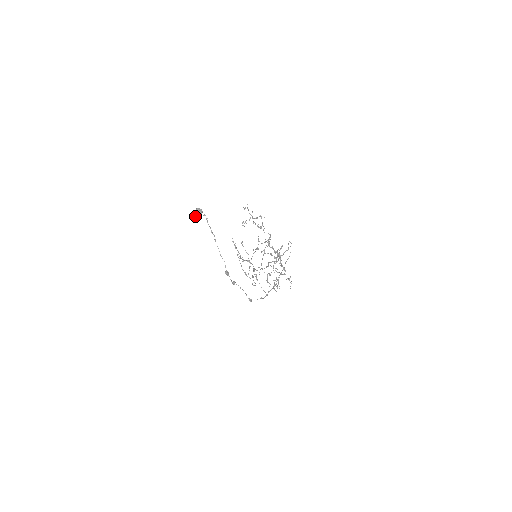
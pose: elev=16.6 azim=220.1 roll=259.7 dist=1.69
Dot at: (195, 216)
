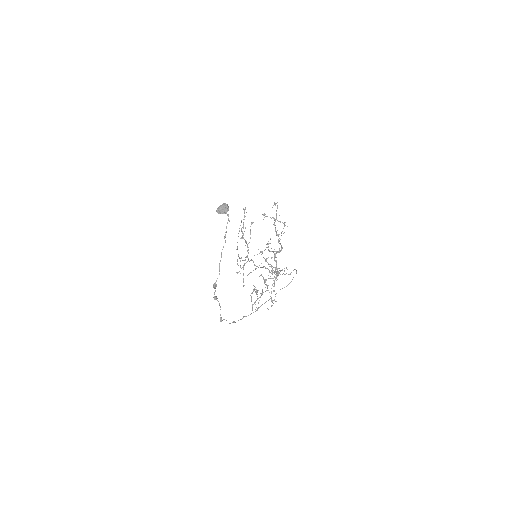
Dot at: (218, 211)
